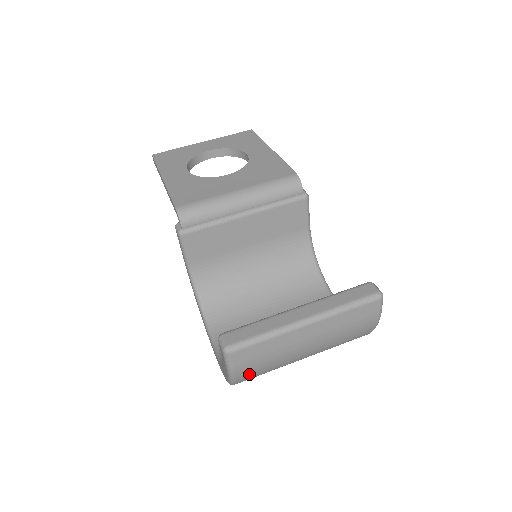
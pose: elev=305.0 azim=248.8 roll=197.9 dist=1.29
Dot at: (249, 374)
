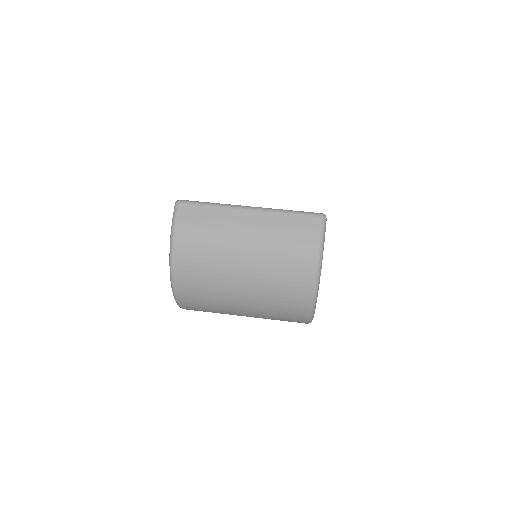
Dot at: (187, 246)
